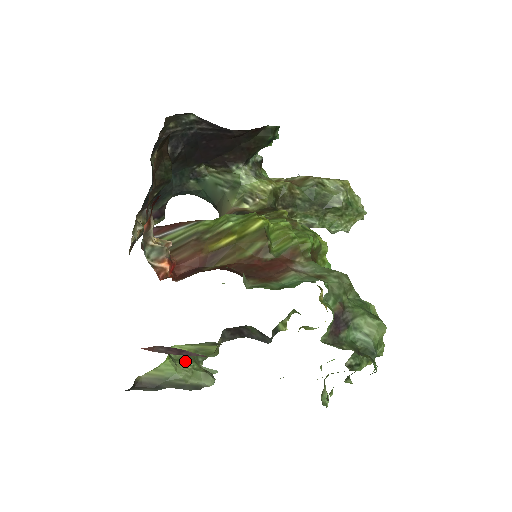
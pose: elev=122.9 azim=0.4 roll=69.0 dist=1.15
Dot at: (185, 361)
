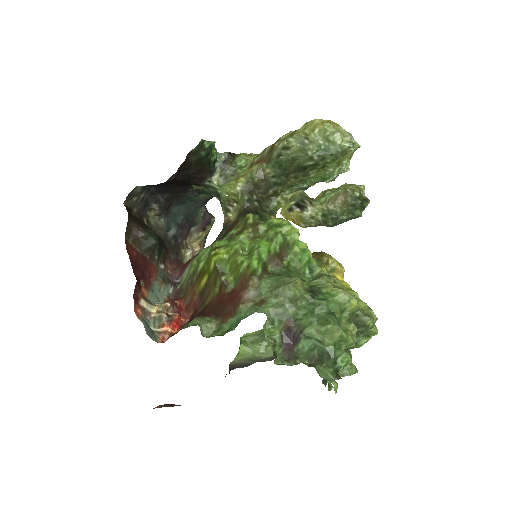
Dot at: (257, 342)
